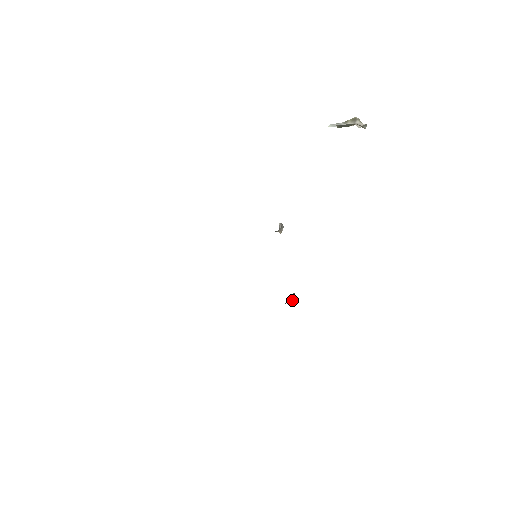
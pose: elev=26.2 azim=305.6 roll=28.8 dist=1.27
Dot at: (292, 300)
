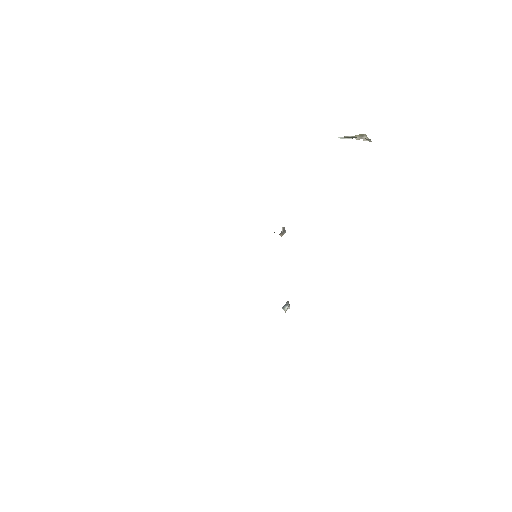
Dot at: (285, 307)
